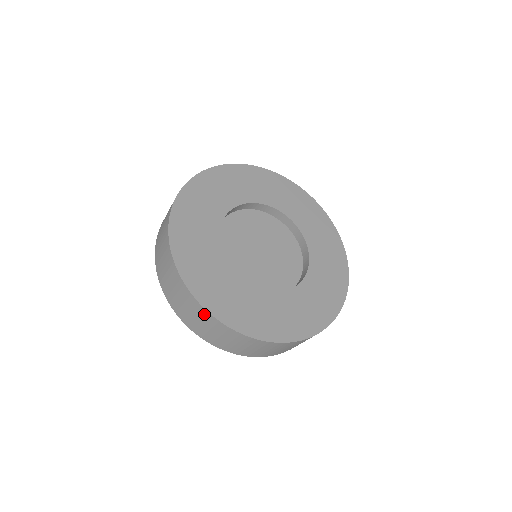
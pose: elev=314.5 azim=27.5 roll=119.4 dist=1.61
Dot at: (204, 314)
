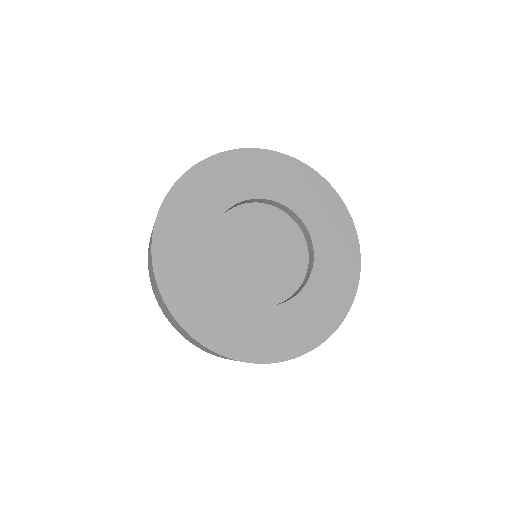
Dot at: occluded
